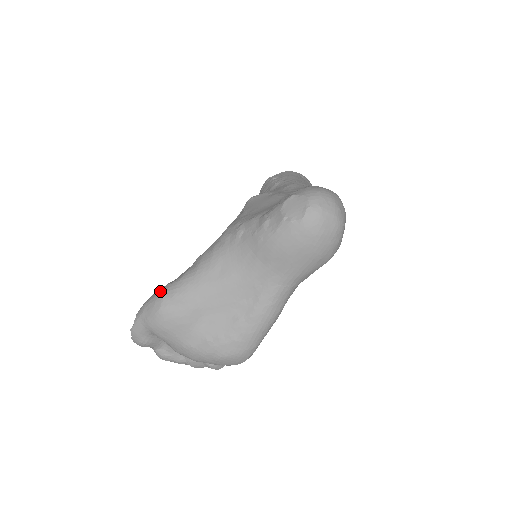
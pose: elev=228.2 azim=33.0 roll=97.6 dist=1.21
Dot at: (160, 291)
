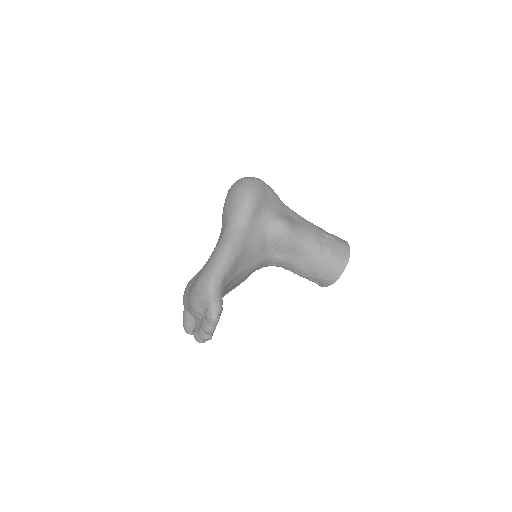
Dot at: occluded
